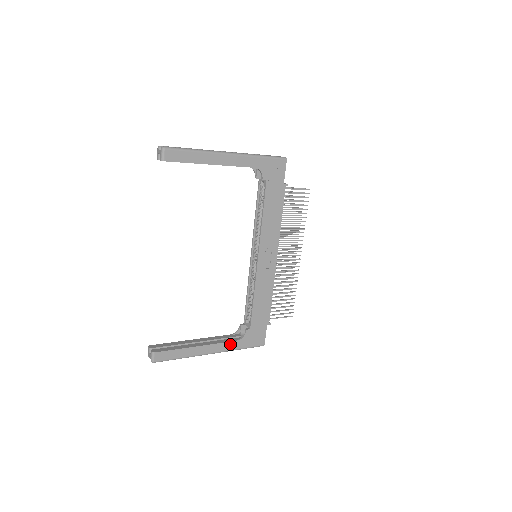
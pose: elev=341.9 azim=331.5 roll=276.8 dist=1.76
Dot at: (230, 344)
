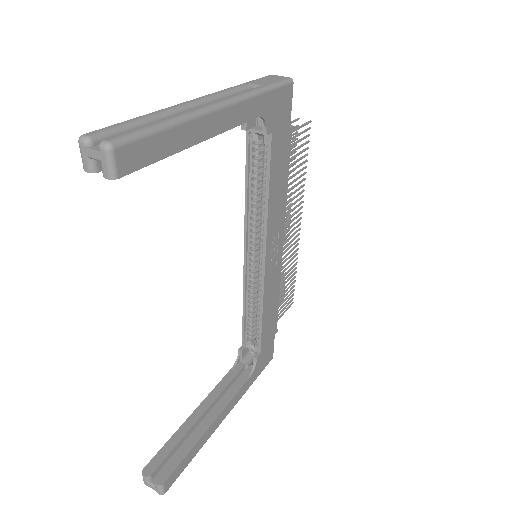
Dot at: (243, 389)
